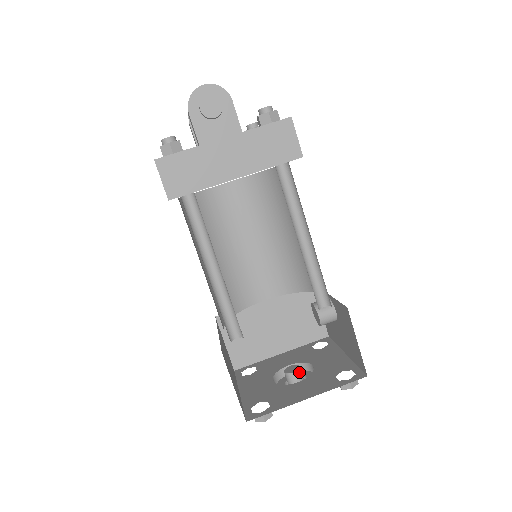
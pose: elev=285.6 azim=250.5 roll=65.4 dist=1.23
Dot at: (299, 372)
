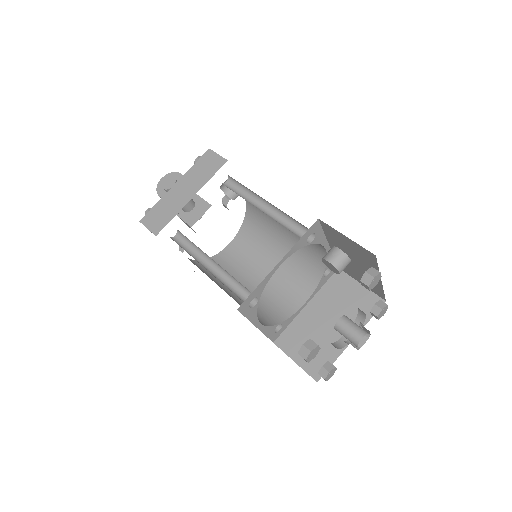
Dot at: (345, 318)
